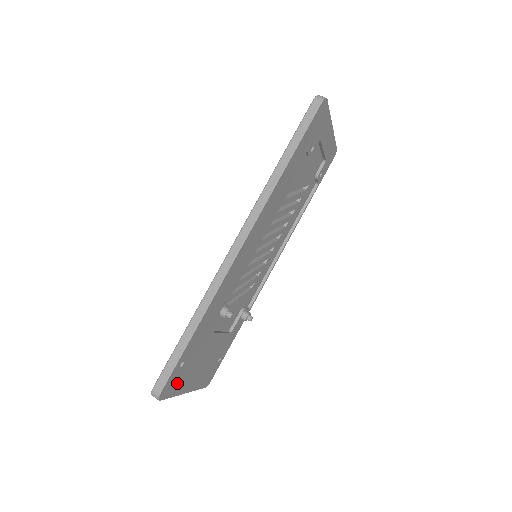
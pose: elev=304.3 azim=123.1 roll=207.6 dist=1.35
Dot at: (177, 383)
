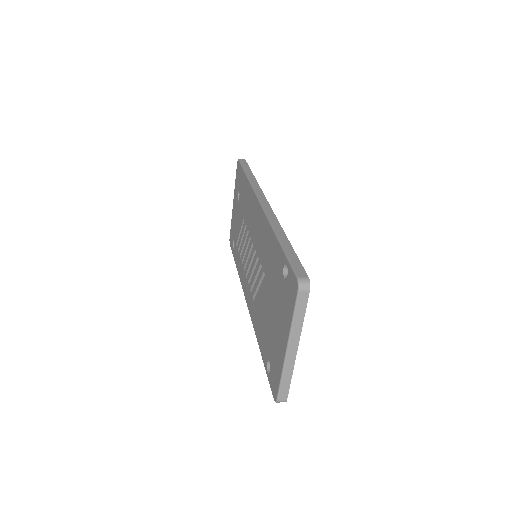
Dot at: occluded
